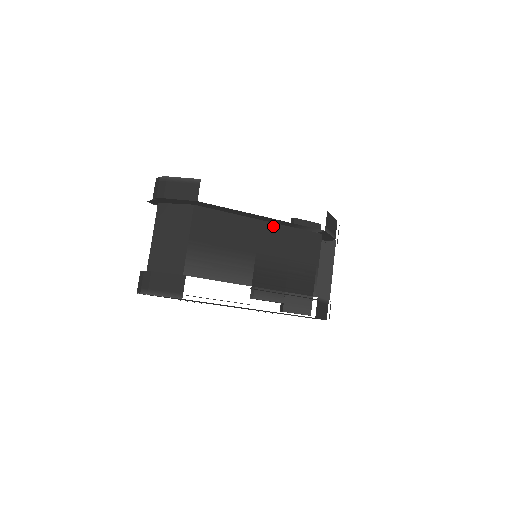
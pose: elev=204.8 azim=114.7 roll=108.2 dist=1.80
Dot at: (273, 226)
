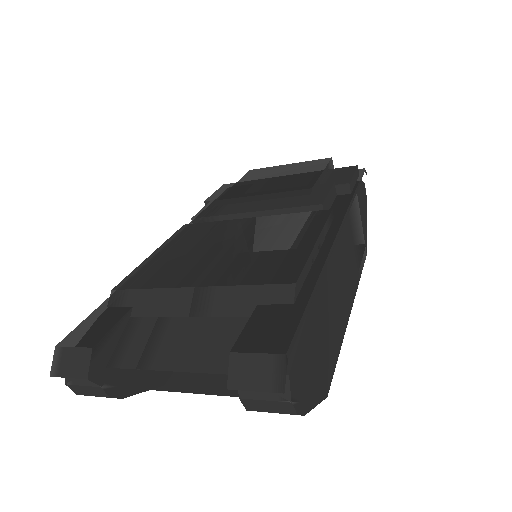
Dot at: occluded
